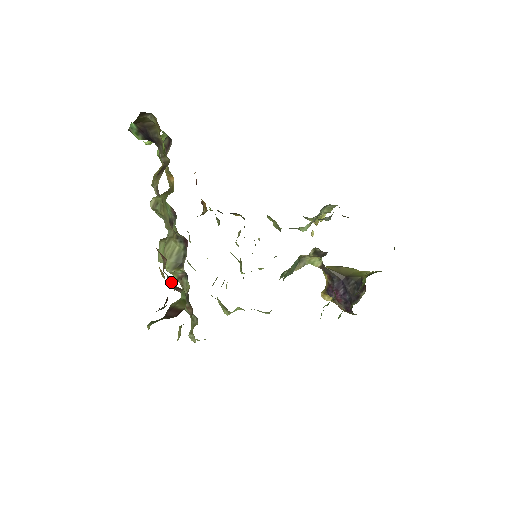
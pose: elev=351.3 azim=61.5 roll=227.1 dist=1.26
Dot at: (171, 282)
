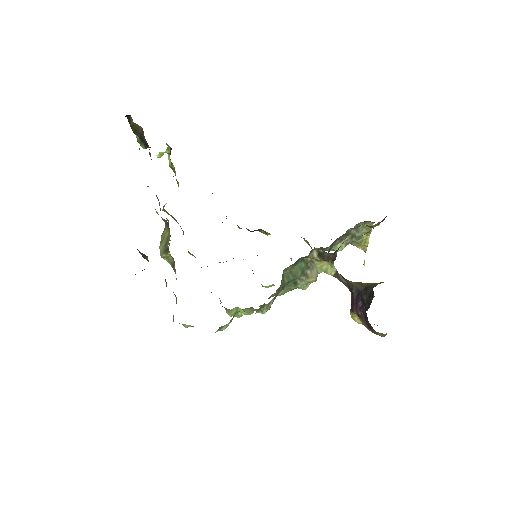
Dot at: occluded
